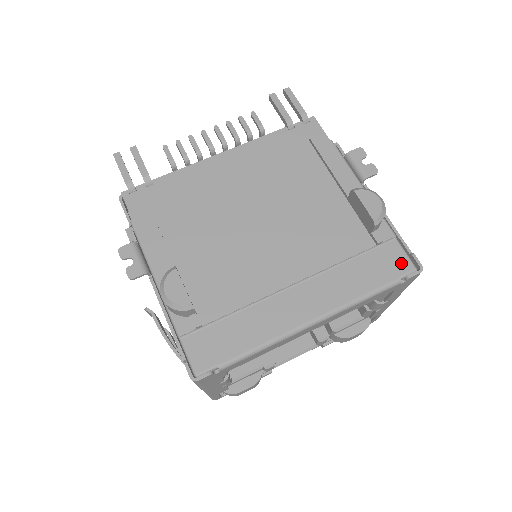
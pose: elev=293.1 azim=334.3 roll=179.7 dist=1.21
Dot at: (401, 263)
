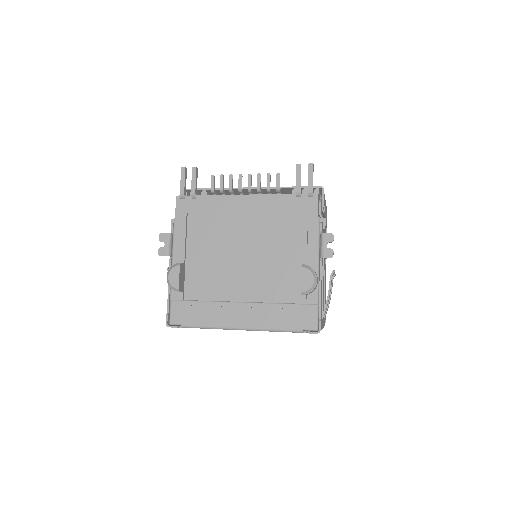
Dot at: (310, 321)
